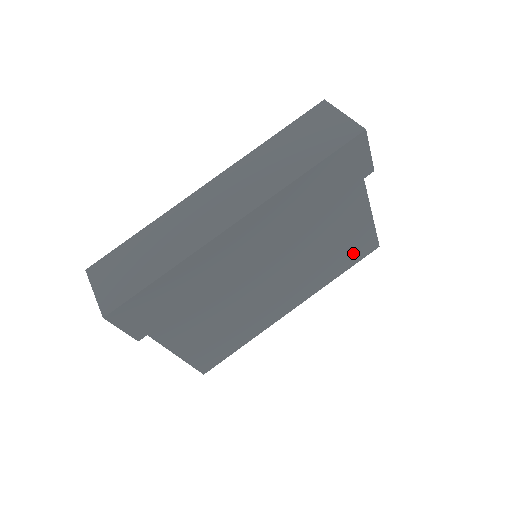
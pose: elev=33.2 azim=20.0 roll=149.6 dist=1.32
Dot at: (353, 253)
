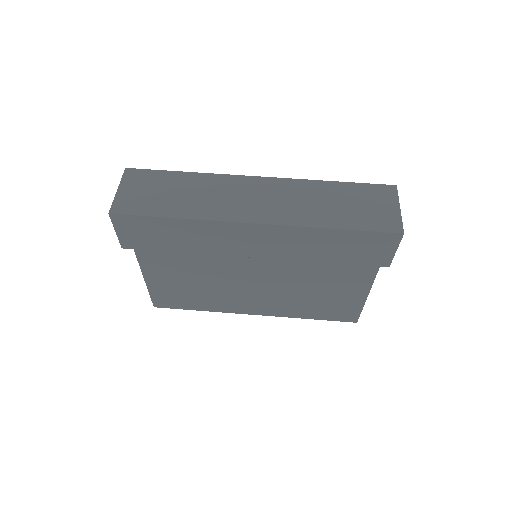
Dot at: (332, 311)
